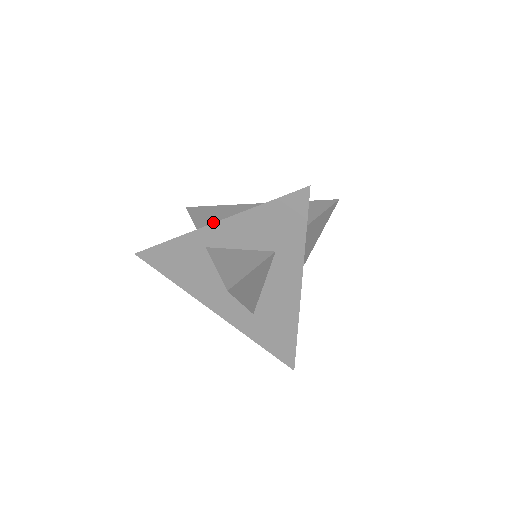
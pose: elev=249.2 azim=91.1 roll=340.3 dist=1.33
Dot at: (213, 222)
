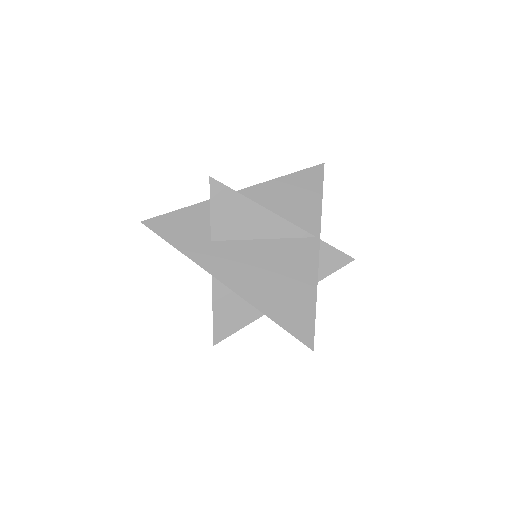
Dot at: (230, 231)
